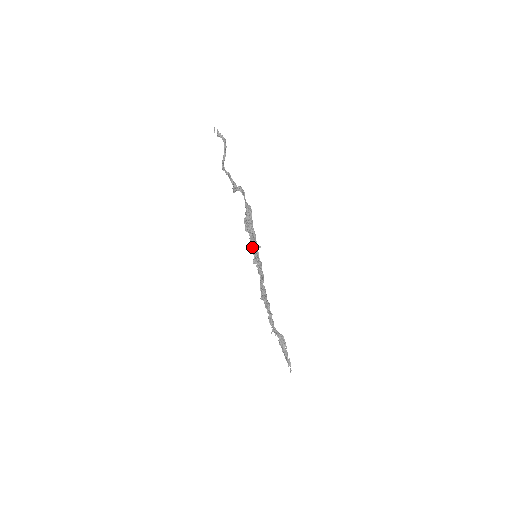
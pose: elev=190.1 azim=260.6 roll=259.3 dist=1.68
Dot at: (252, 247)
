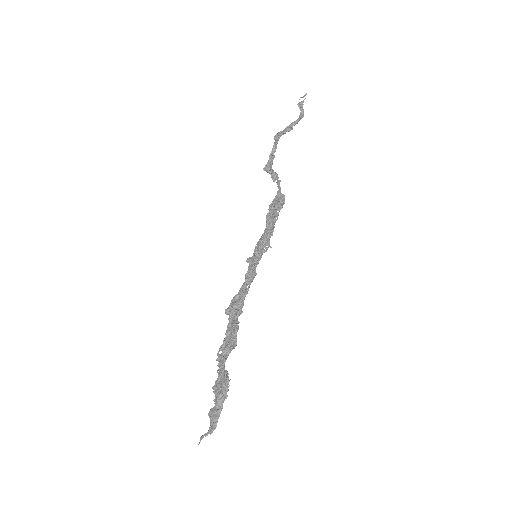
Dot at: (263, 242)
